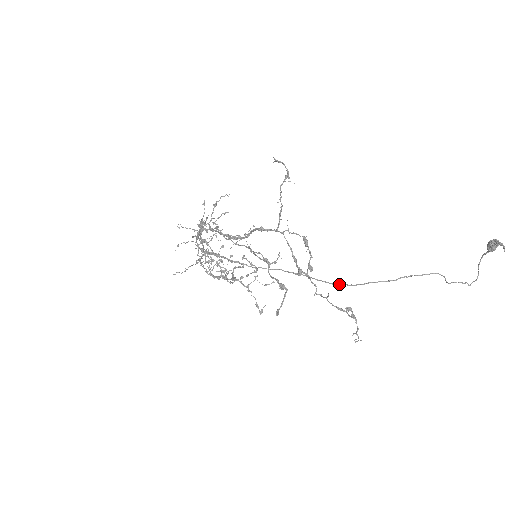
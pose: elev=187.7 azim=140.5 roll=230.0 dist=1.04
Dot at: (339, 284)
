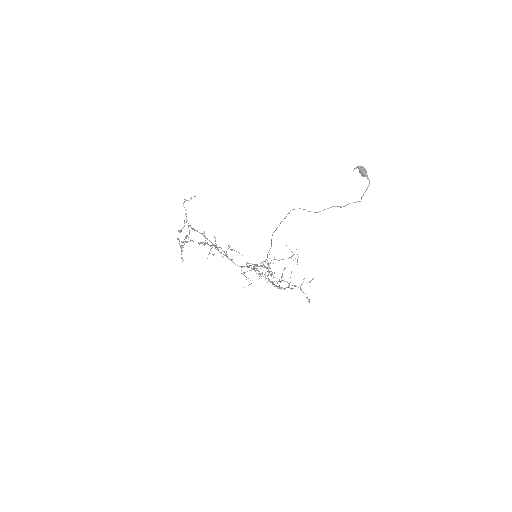
Dot at: occluded
